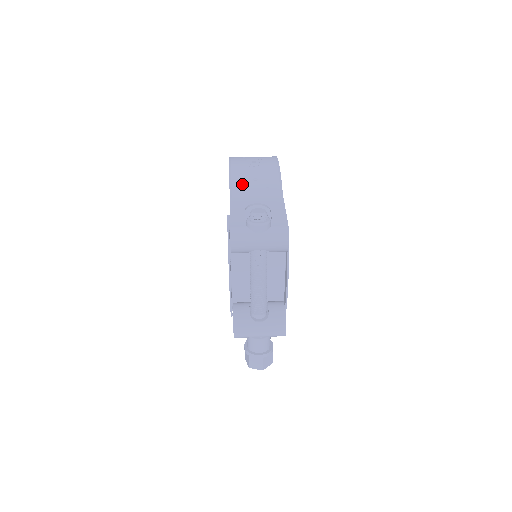
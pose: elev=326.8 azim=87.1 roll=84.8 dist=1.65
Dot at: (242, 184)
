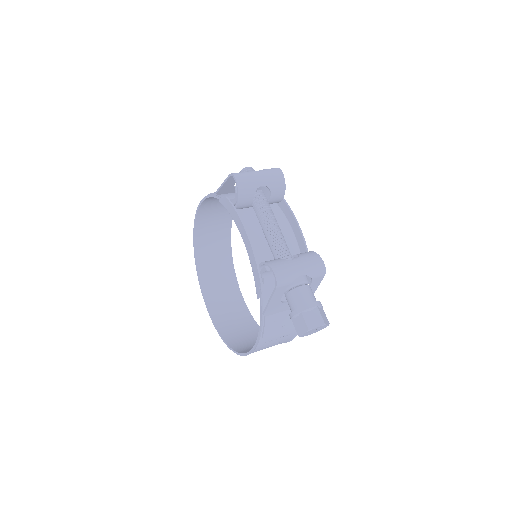
Dot at: occluded
